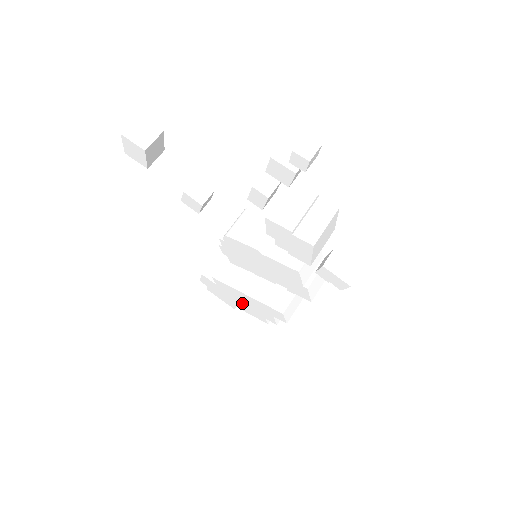
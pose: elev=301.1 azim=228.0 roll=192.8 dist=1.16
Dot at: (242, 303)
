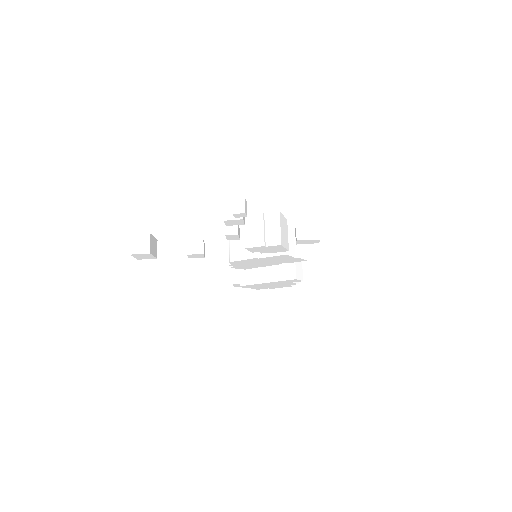
Dot at: (269, 286)
